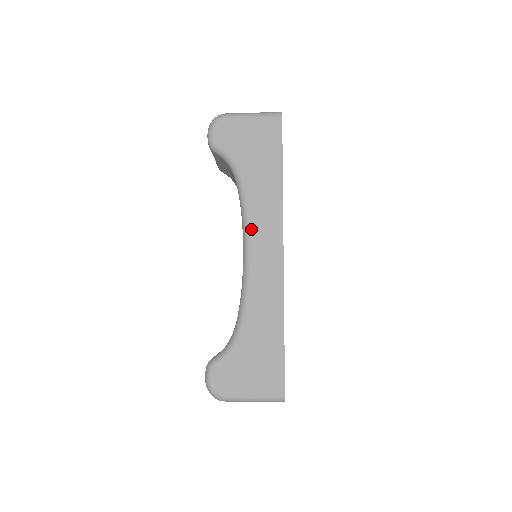
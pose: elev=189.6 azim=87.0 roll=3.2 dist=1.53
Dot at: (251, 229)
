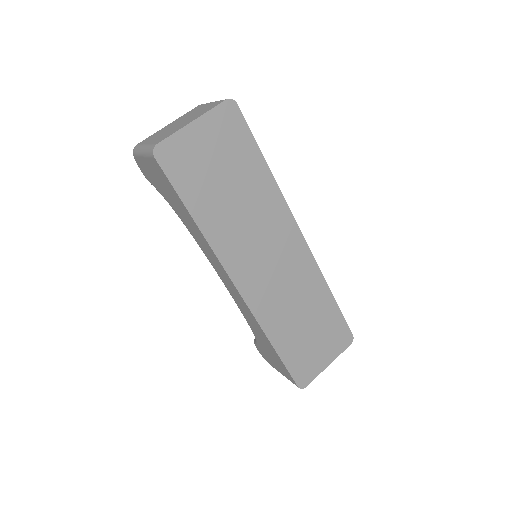
Dot at: (211, 264)
